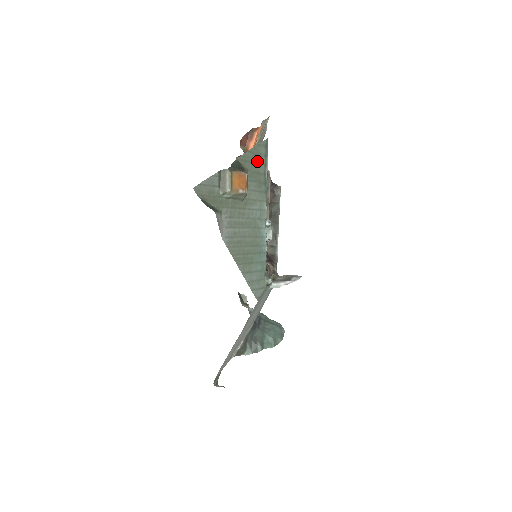
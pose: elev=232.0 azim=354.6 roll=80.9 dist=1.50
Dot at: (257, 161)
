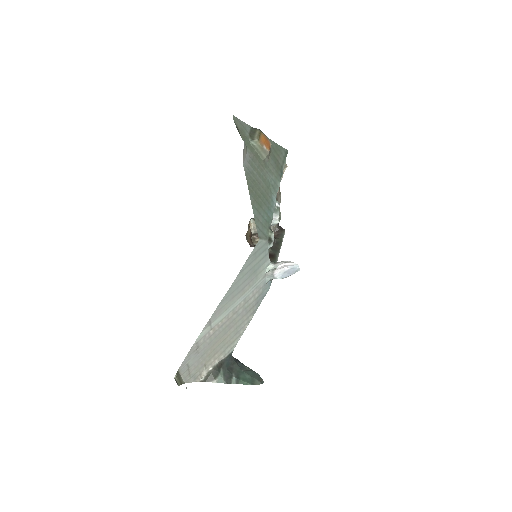
Dot at: (278, 154)
